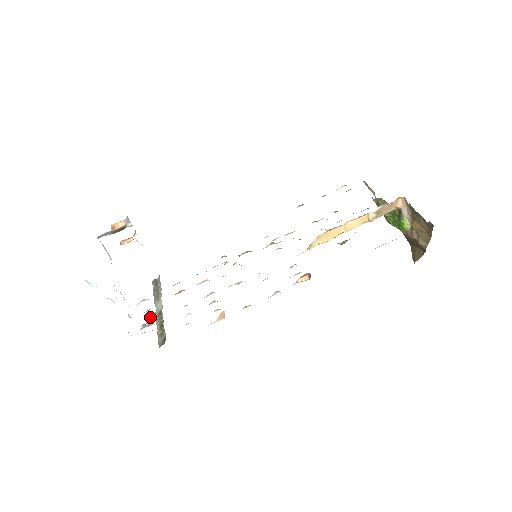
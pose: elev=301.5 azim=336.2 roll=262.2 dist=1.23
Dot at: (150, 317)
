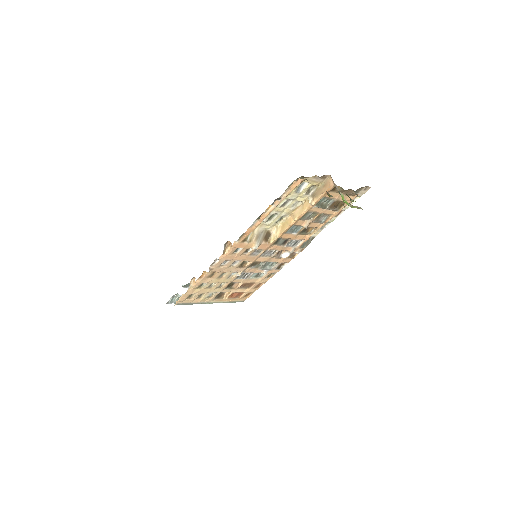
Dot at: occluded
